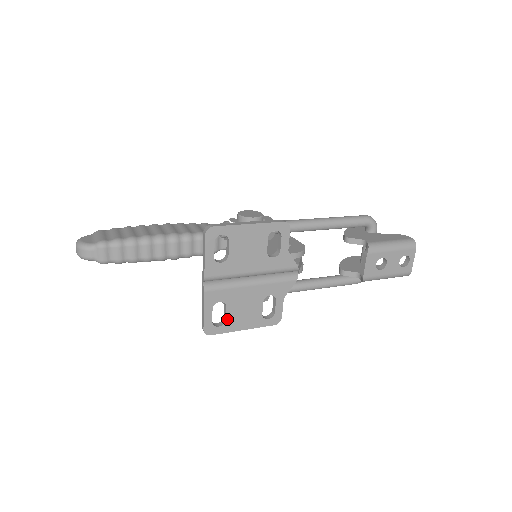
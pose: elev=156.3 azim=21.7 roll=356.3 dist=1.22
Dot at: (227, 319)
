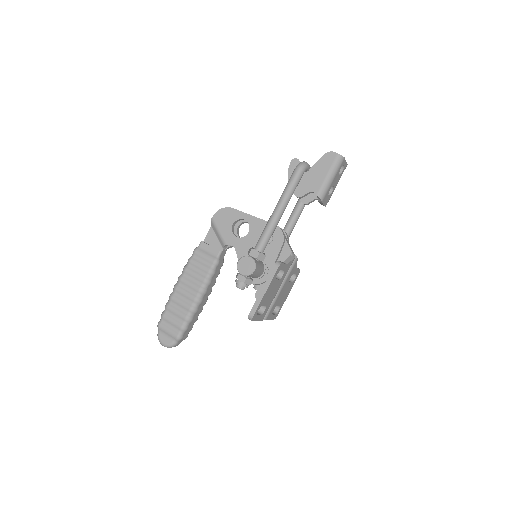
Dot at: (280, 305)
